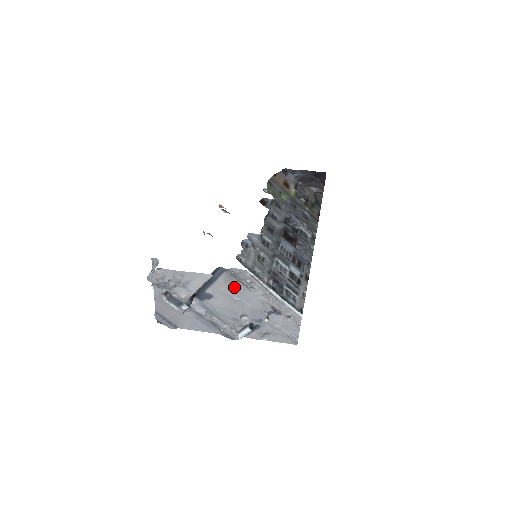
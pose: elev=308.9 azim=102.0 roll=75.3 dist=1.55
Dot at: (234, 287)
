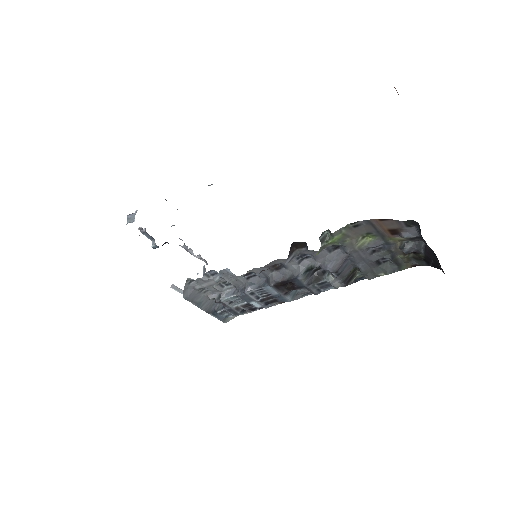
Dot at: occluded
